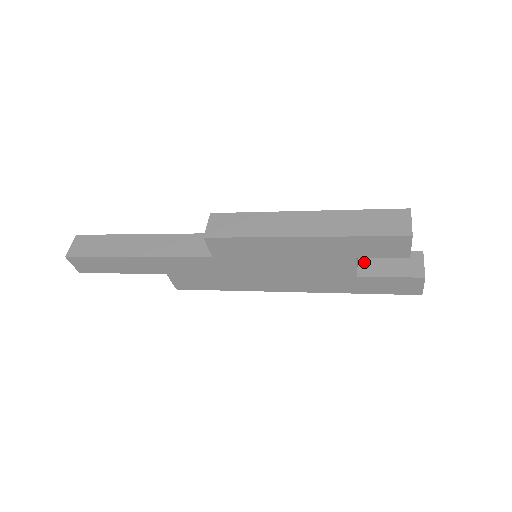
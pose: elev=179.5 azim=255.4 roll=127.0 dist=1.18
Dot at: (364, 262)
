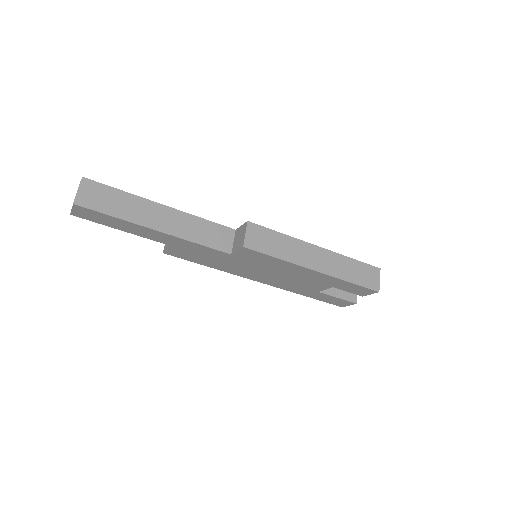
Dot at: occluded
